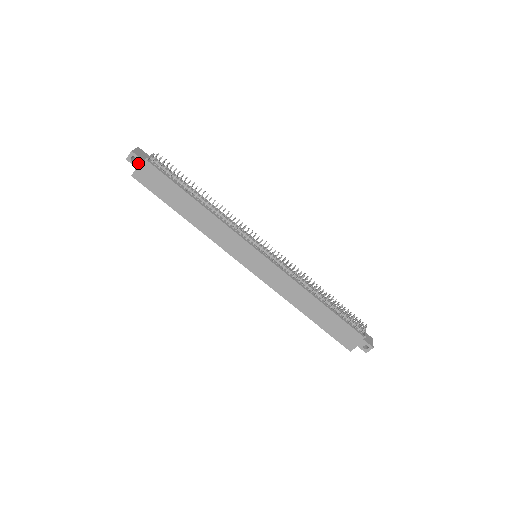
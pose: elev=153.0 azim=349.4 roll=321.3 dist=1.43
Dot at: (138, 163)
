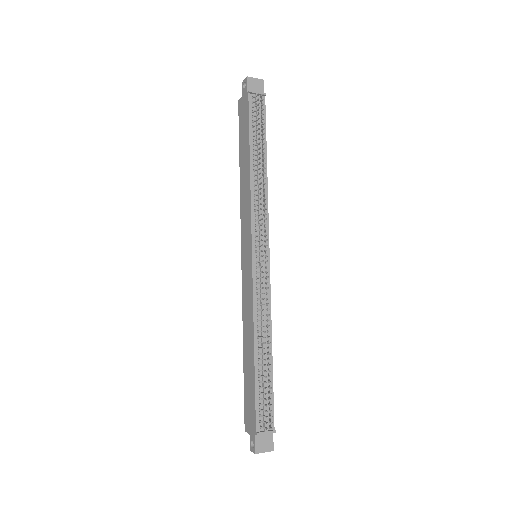
Dot at: (245, 91)
